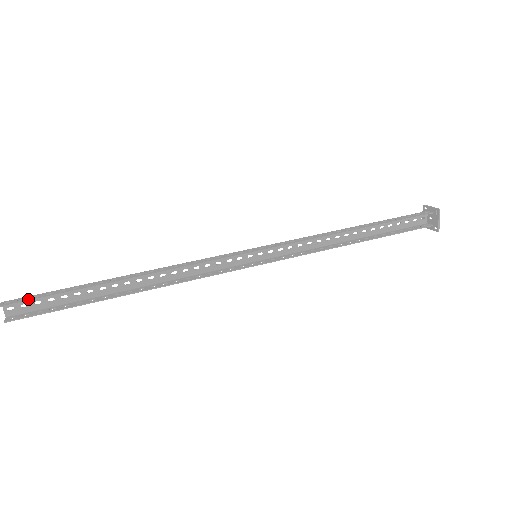
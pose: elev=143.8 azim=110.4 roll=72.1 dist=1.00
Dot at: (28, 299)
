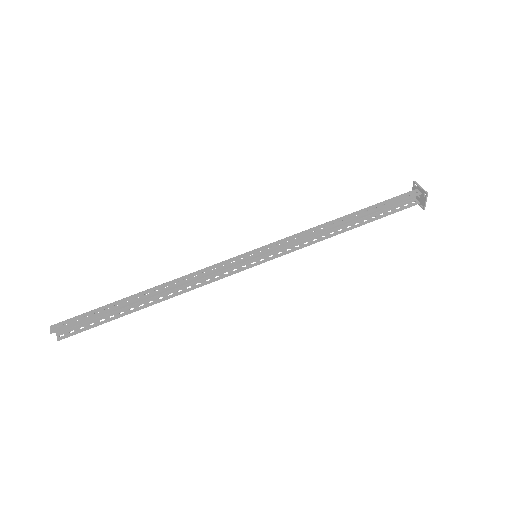
Dot at: (72, 324)
